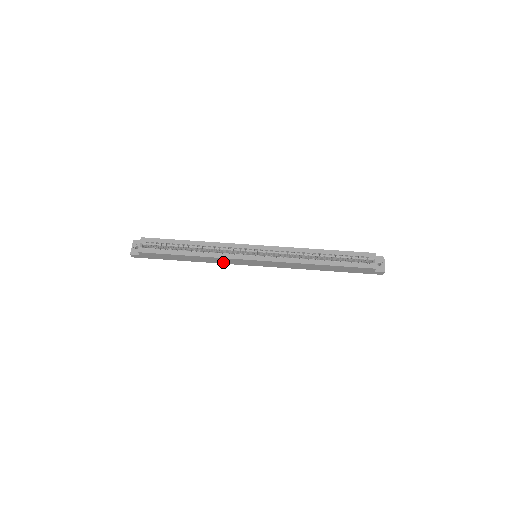
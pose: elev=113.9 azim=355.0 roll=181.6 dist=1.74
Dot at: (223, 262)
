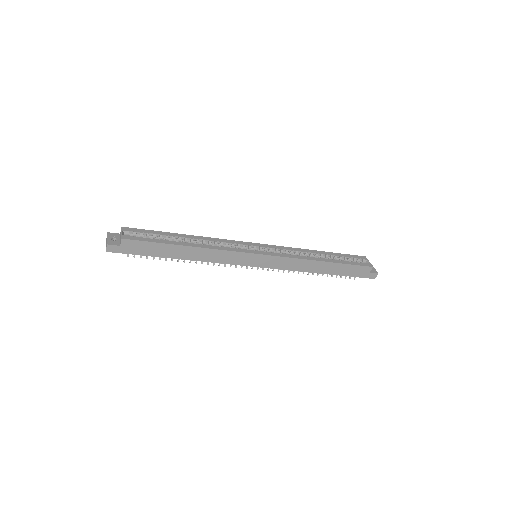
Dot at: (222, 260)
